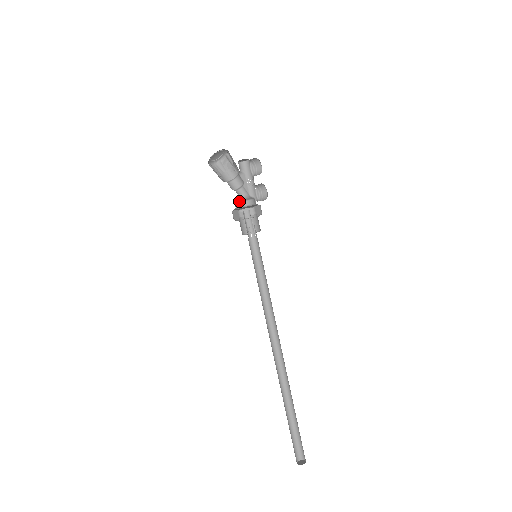
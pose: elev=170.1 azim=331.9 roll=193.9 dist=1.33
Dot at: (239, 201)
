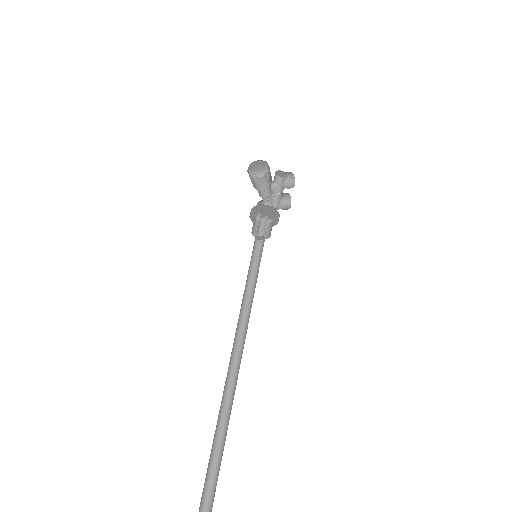
Dot at: occluded
